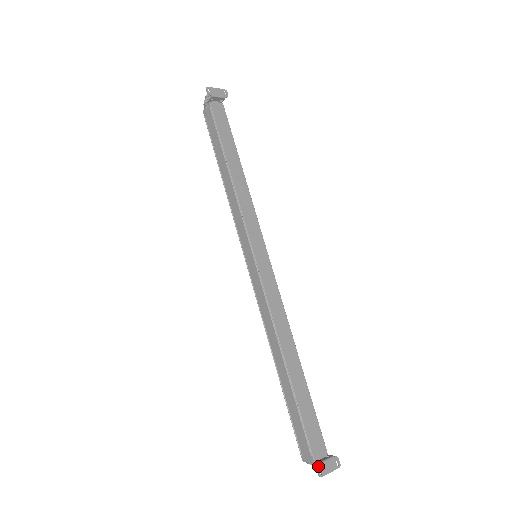
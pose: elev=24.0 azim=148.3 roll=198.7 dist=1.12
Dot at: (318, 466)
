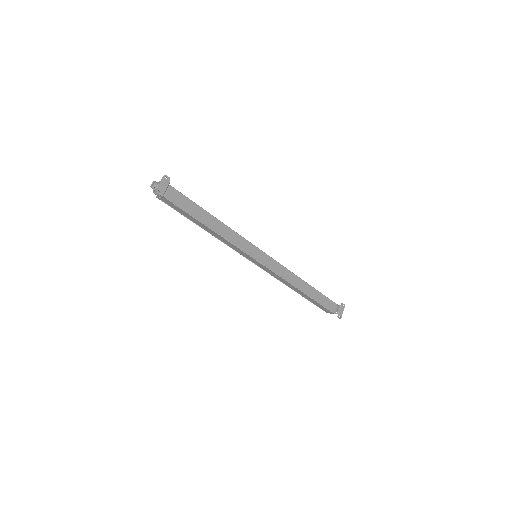
Dot at: (338, 316)
